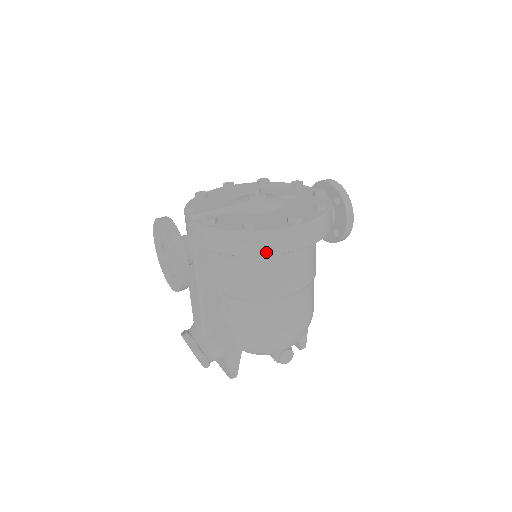
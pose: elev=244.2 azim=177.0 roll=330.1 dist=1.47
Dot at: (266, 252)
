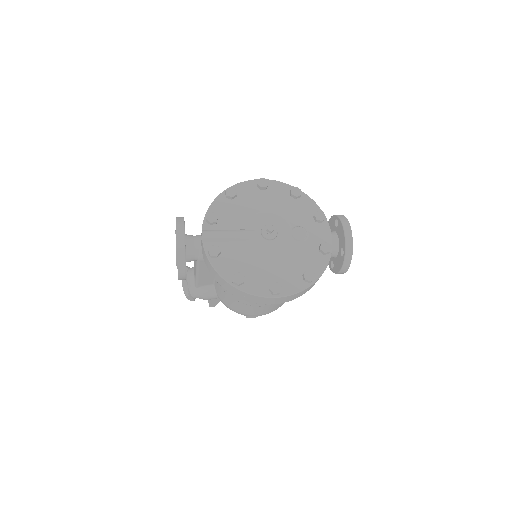
Dot at: (244, 299)
